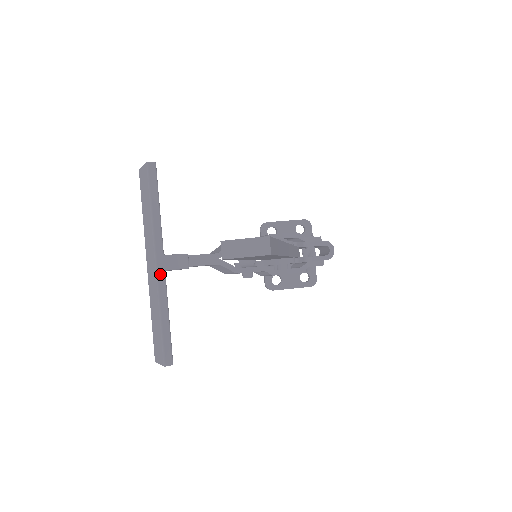
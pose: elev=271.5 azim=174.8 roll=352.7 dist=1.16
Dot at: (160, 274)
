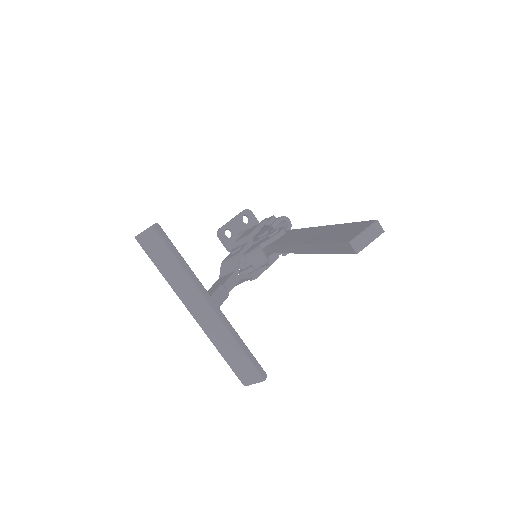
Dot at: (219, 313)
